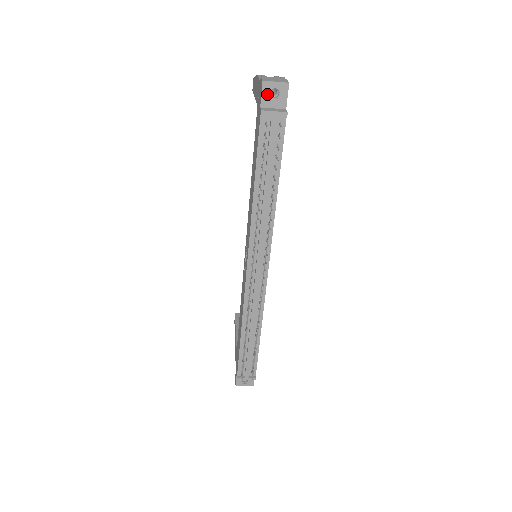
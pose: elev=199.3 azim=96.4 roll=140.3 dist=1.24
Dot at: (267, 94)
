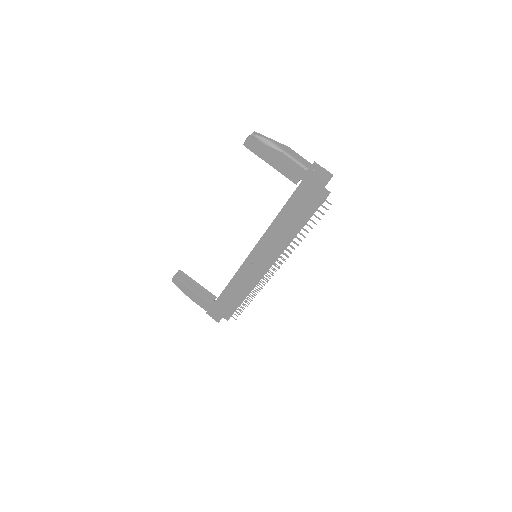
Dot at: occluded
